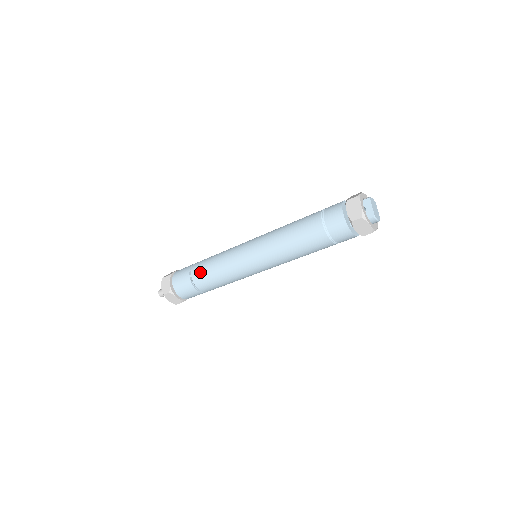
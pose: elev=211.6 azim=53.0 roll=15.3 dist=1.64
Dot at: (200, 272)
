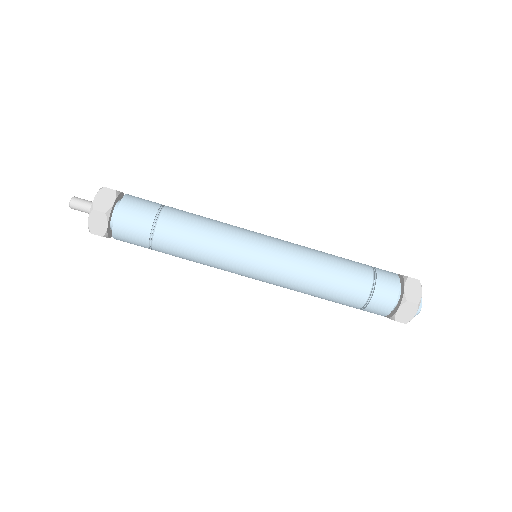
Dot at: (177, 222)
